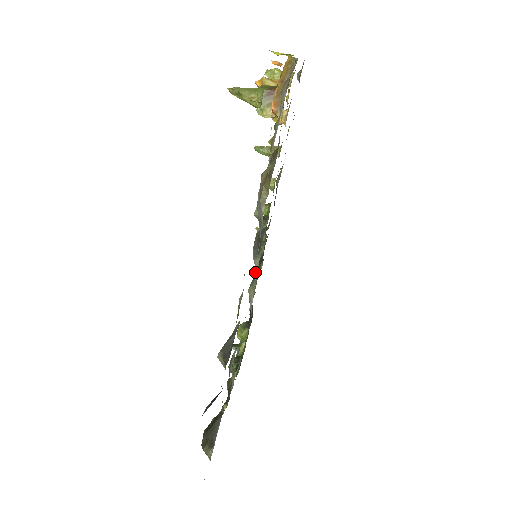
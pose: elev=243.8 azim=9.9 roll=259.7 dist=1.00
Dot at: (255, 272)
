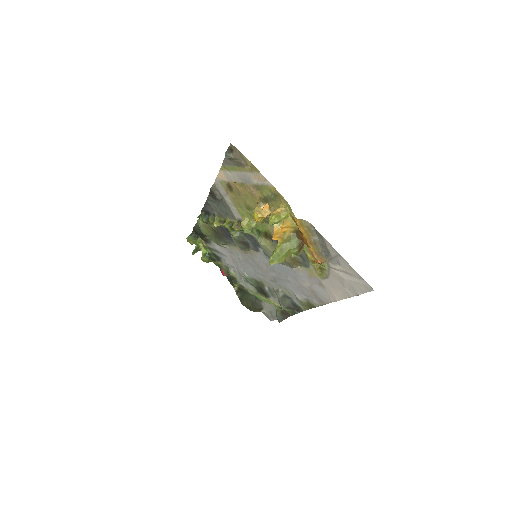
Dot at: (245, 252)
